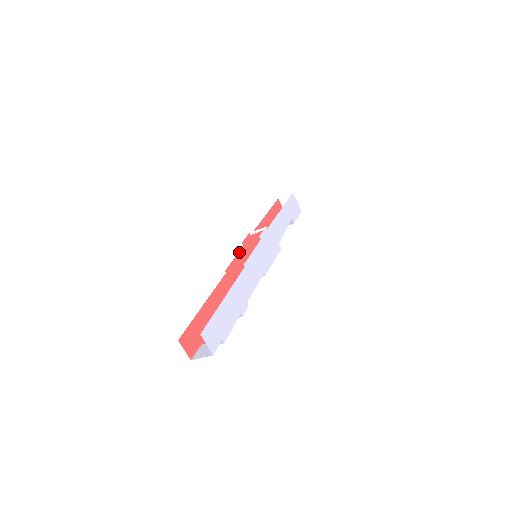
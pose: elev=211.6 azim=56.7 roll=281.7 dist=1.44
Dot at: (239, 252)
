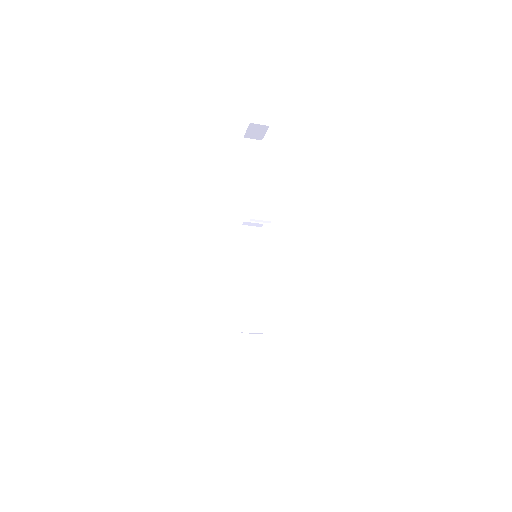
Dot at: occluded
